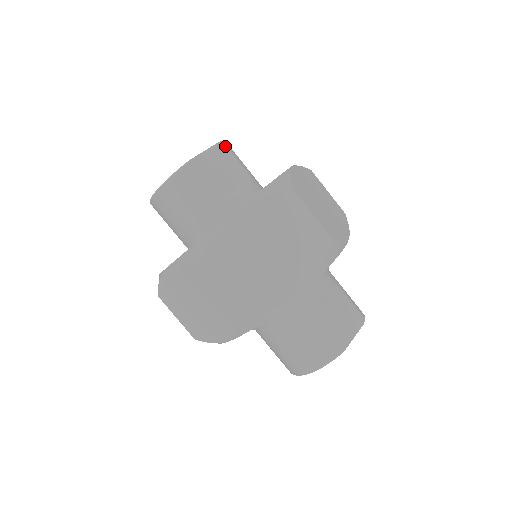
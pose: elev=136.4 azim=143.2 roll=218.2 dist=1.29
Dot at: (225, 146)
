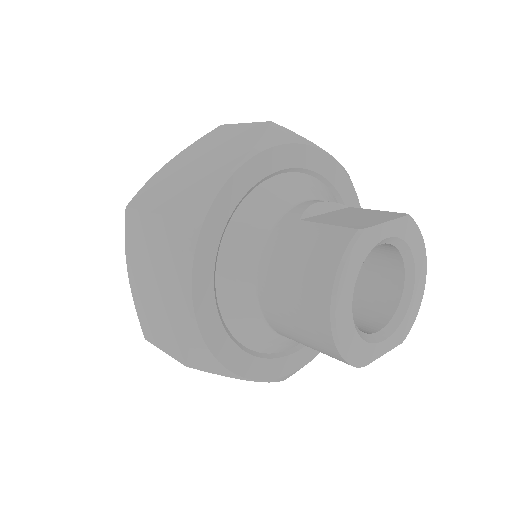
Dot at: occluded
